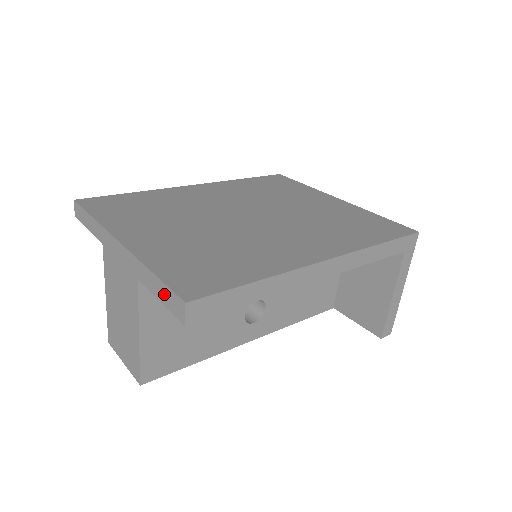
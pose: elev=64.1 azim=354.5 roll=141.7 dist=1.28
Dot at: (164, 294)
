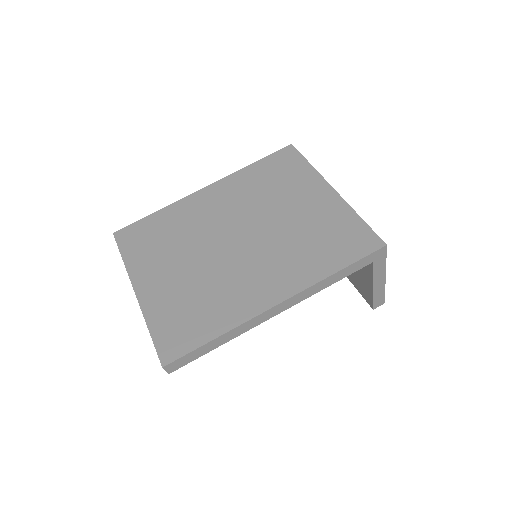
Dot at: occluded
